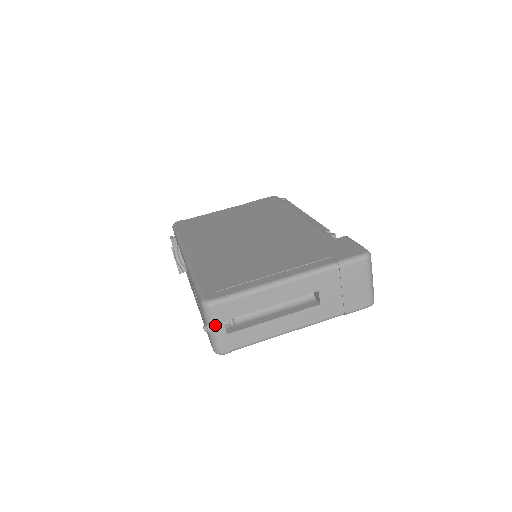
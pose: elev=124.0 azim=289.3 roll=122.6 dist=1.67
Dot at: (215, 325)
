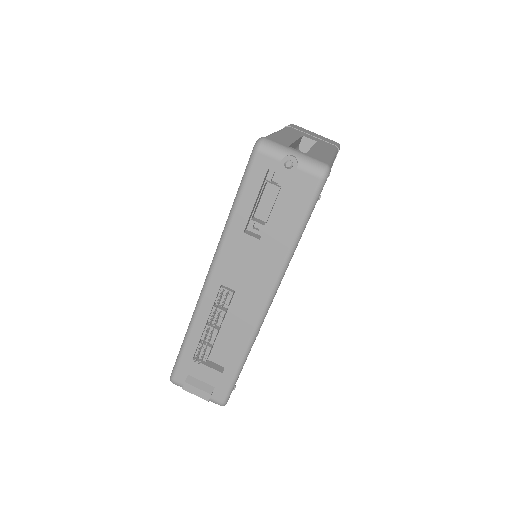
Dot at: (288, 149)
